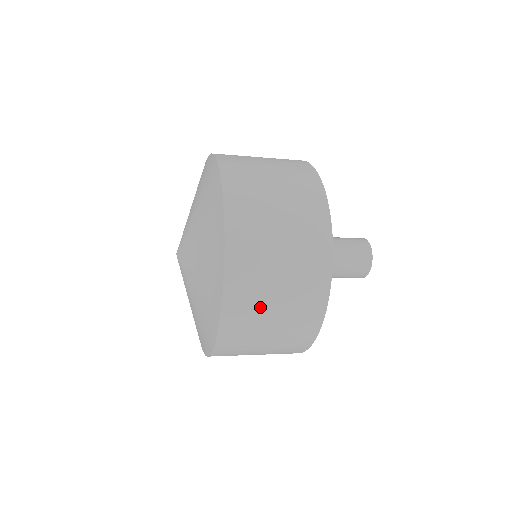
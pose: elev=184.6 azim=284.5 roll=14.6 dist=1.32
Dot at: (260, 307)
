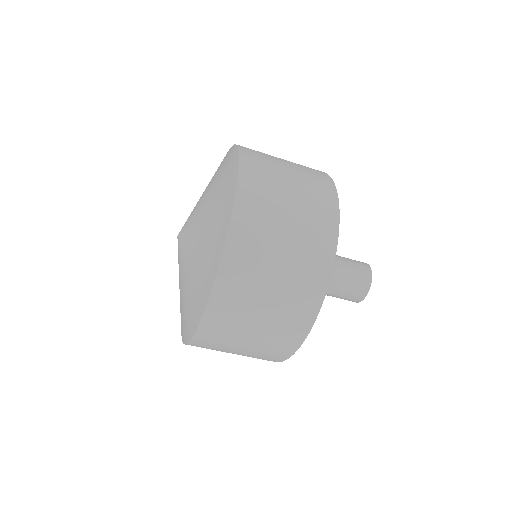
Dot at: (237, 331)
